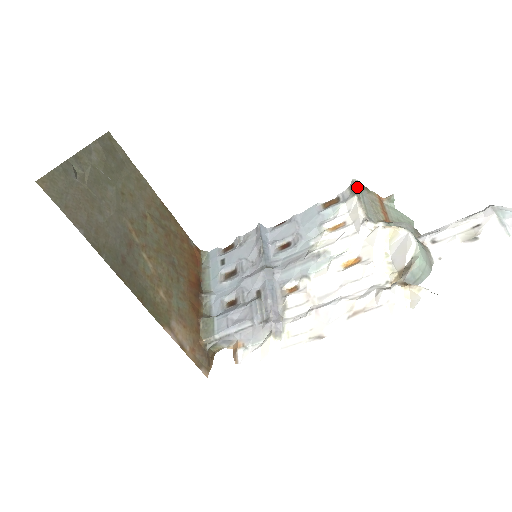
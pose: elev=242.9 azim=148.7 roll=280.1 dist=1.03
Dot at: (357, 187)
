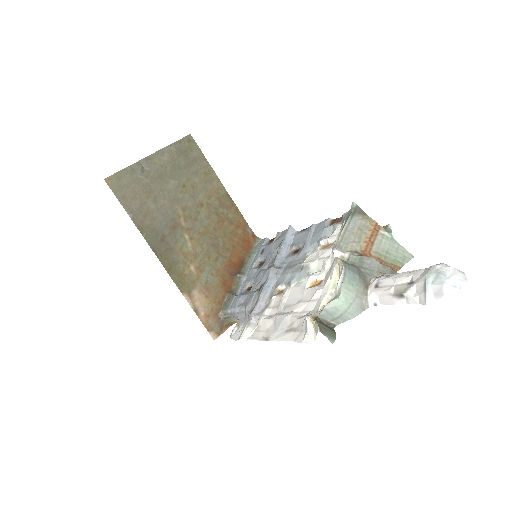
Dot at: (351, 211)
